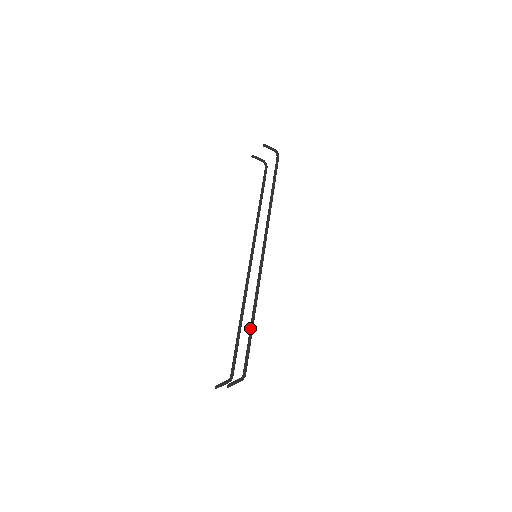
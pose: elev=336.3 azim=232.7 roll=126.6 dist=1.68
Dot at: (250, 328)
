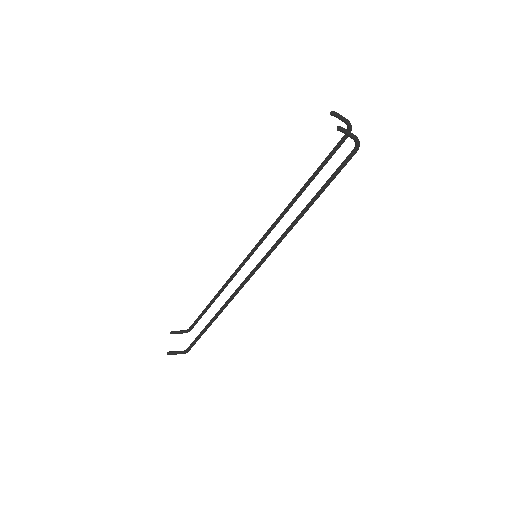
Dot at: (208, 324)
